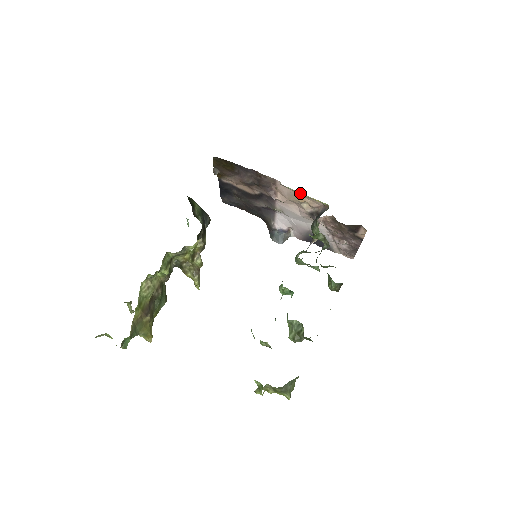
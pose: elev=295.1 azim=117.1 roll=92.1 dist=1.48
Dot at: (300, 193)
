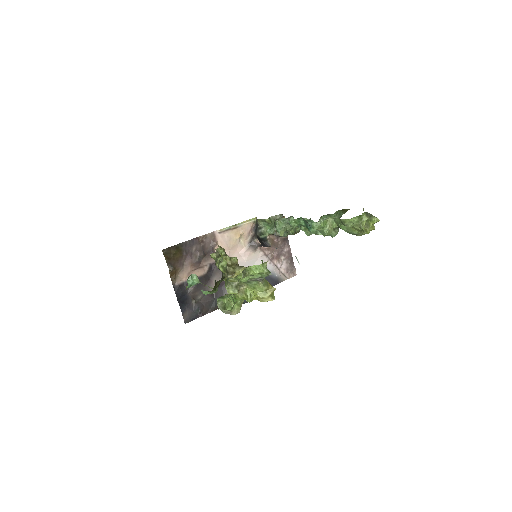
Dot at: (234, 225)
